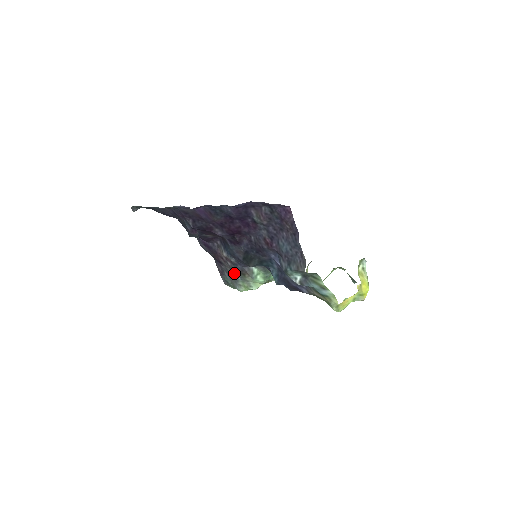
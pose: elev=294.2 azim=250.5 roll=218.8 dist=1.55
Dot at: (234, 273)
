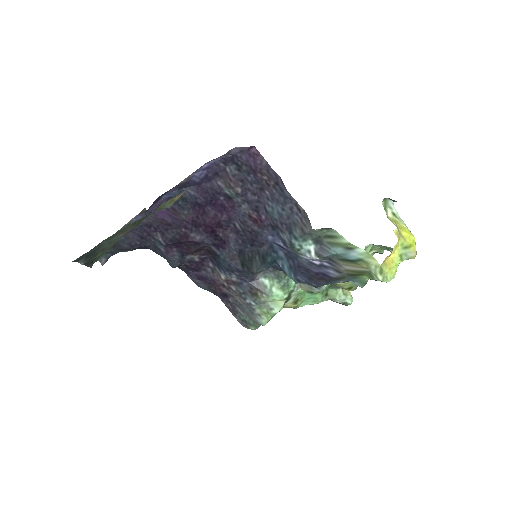
Dot at: (245, 300)
